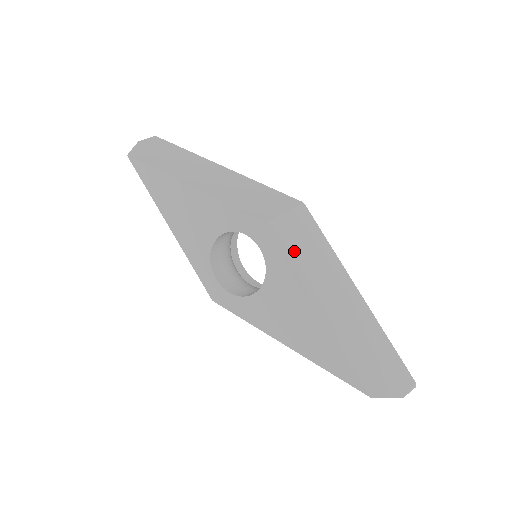
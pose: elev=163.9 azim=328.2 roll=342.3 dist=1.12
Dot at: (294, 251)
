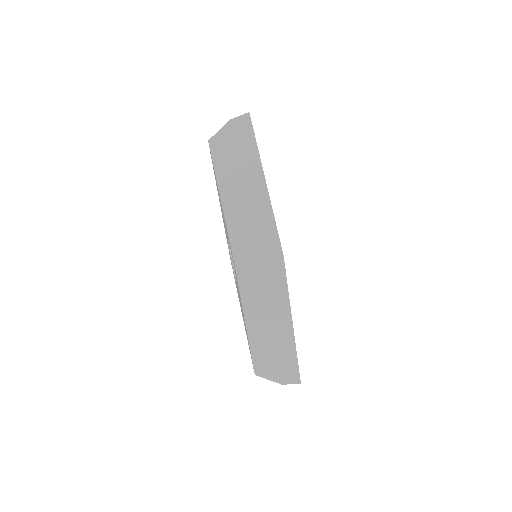
Dot at: (249, 286)
